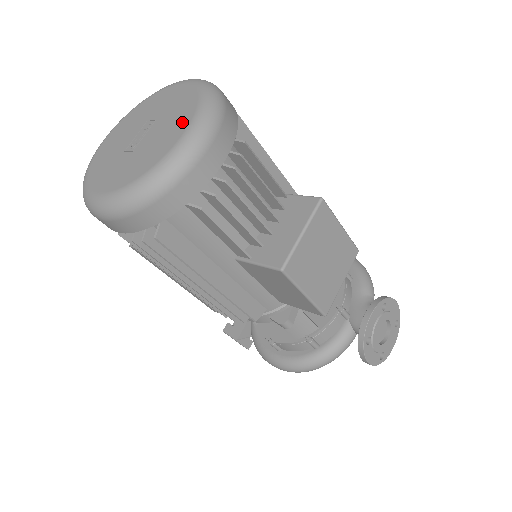
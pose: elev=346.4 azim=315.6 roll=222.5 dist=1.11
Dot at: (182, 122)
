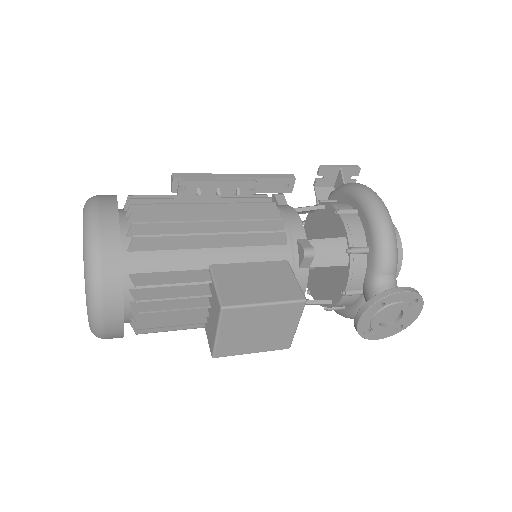
Dot at: occluded
